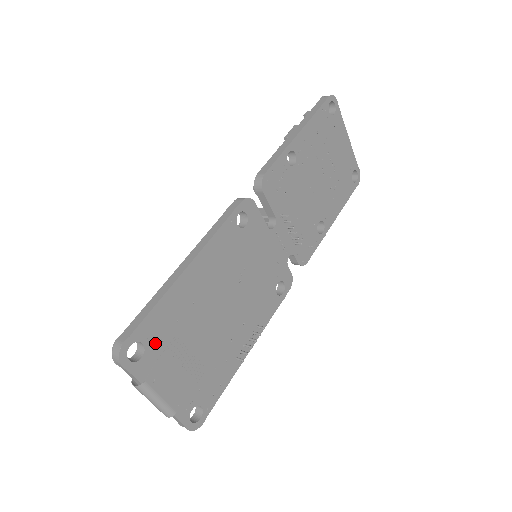
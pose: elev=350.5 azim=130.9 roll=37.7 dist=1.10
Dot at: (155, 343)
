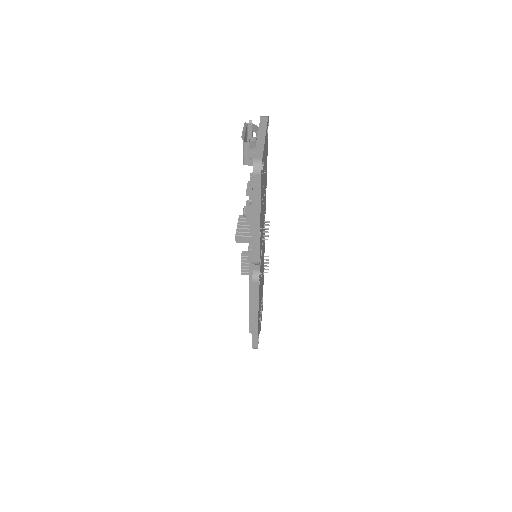
Dot at: occluded
